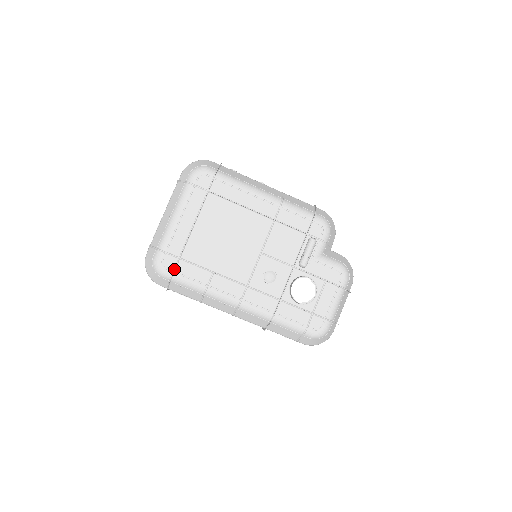
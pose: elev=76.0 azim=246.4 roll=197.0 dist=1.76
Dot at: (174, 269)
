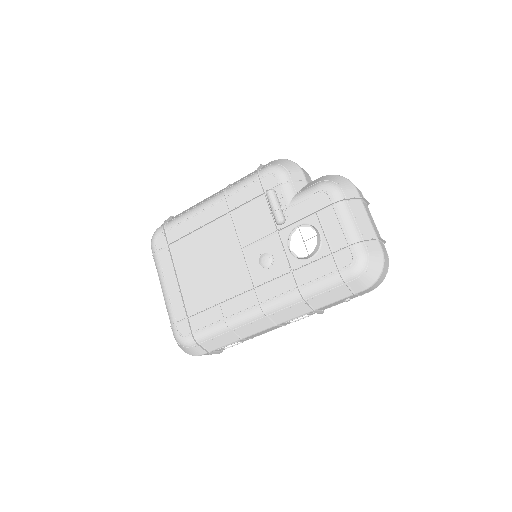
Dot at: (190, 330)
